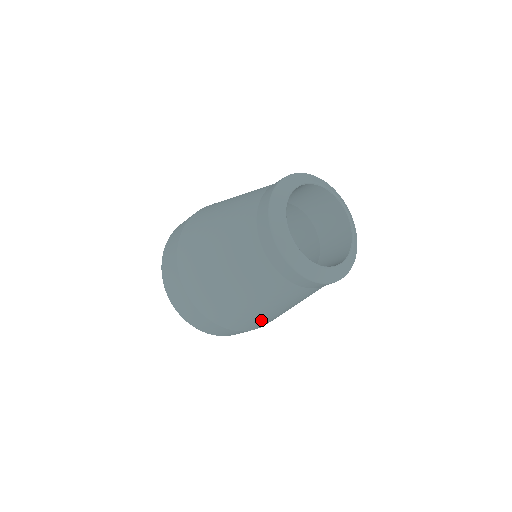
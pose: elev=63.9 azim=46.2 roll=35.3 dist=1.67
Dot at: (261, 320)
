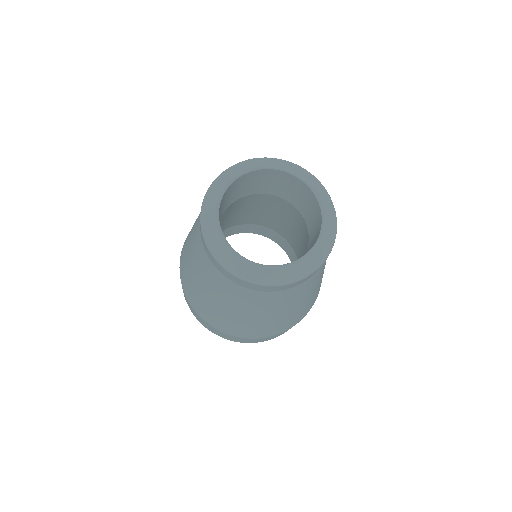
Dot at: (279, 323)
